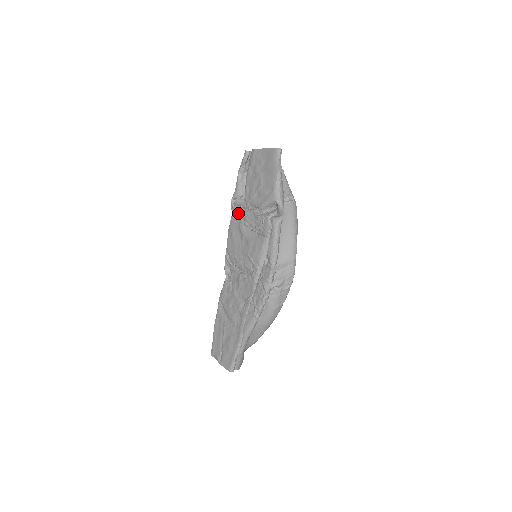
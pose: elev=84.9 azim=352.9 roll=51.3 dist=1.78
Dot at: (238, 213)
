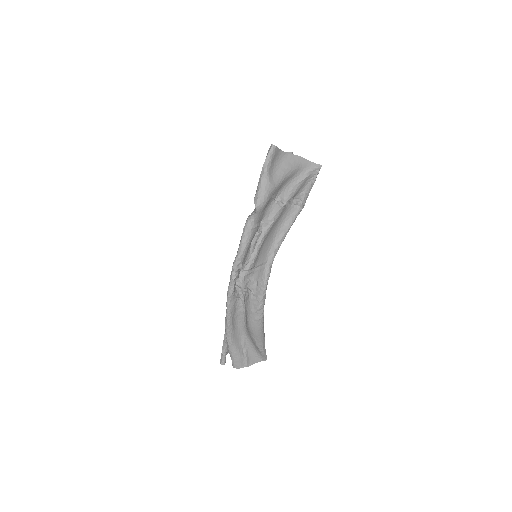
Dot at: occluded
